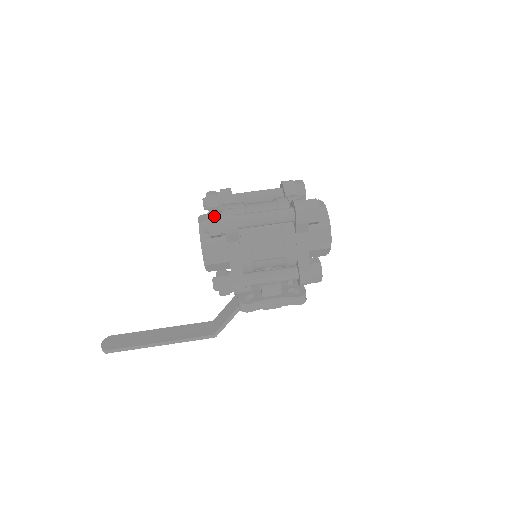
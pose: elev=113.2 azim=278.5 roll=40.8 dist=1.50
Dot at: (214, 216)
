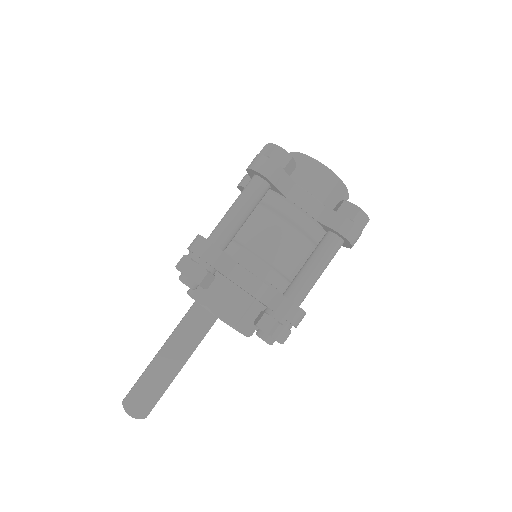
Dot at: (281, 333)
